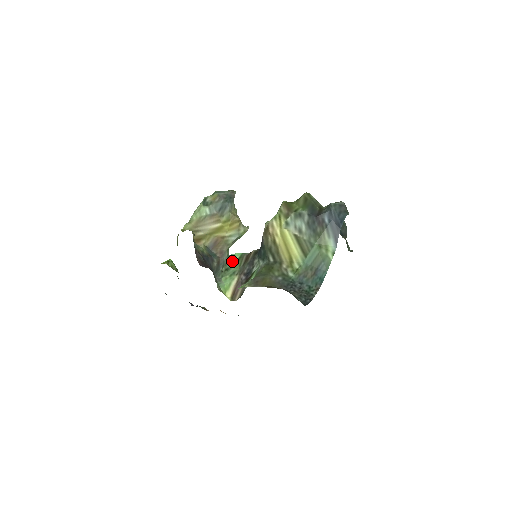
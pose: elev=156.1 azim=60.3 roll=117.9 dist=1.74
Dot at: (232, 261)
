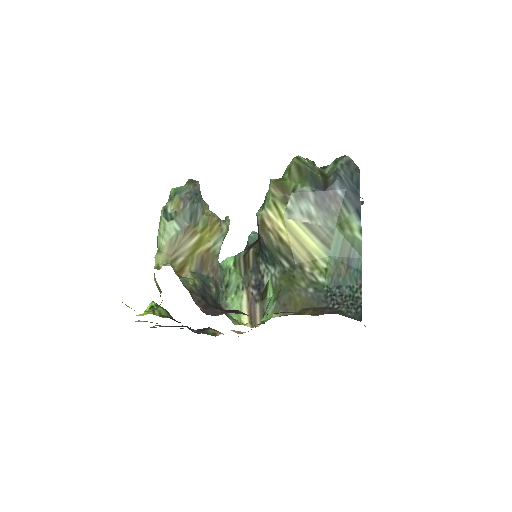
Dot at: (228, 271)
